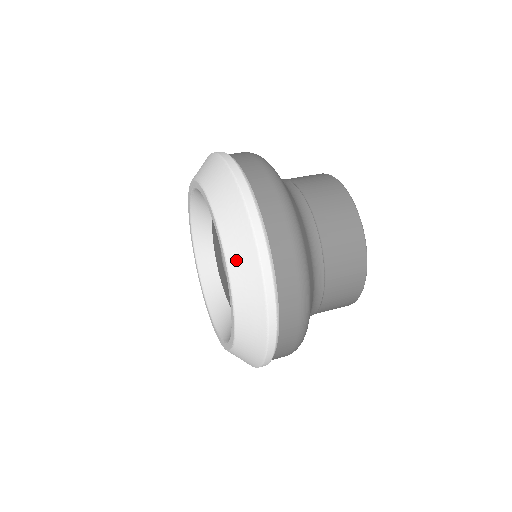
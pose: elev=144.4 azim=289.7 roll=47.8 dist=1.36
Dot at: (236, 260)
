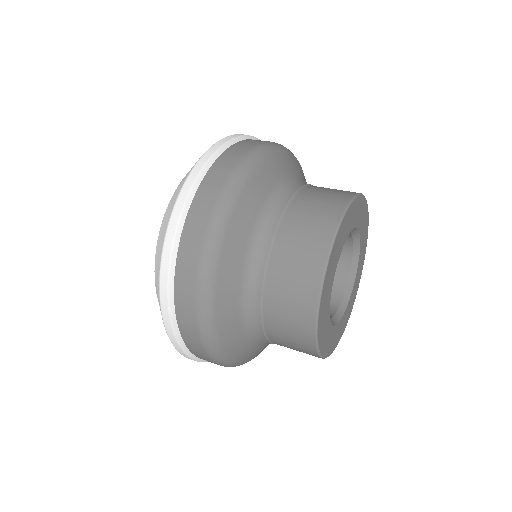
Dot at: occluded
